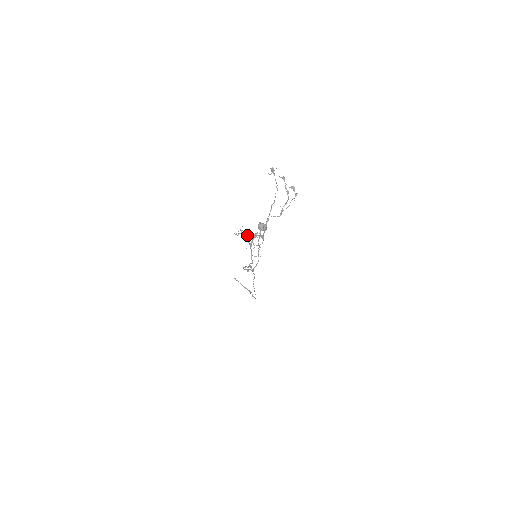
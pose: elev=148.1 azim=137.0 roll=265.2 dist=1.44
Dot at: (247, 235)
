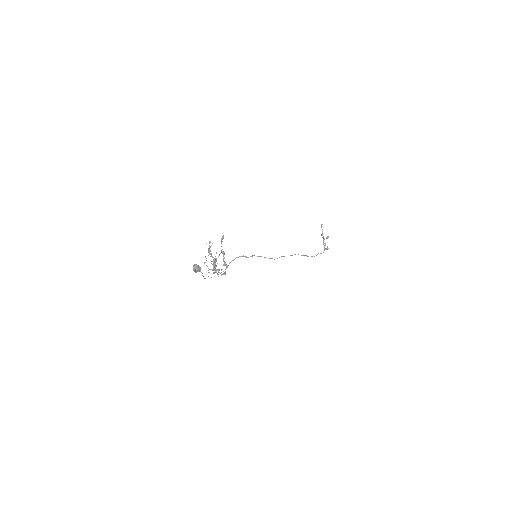
Dot at: (211, 254)
